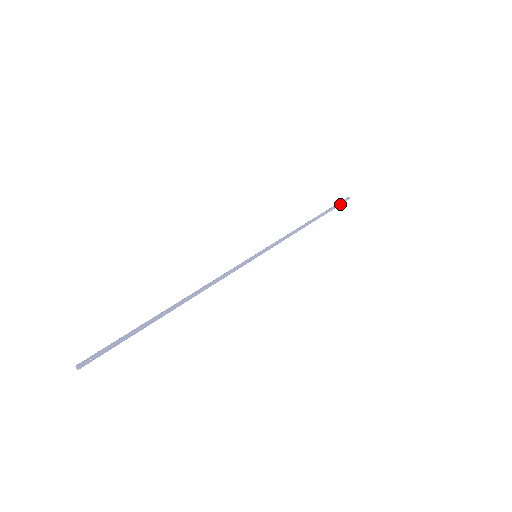
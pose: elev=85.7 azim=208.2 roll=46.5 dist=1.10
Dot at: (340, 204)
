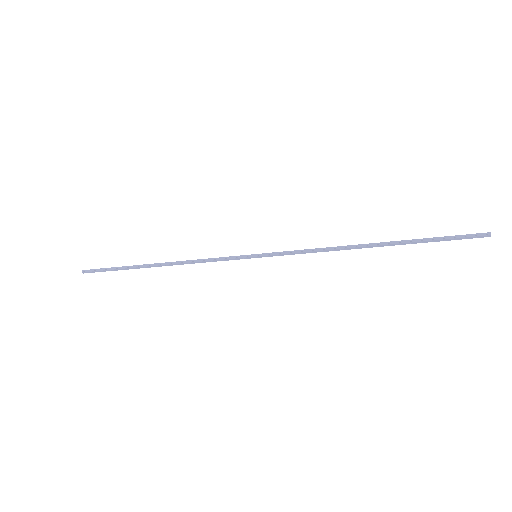
Dot at: (455, 239)
